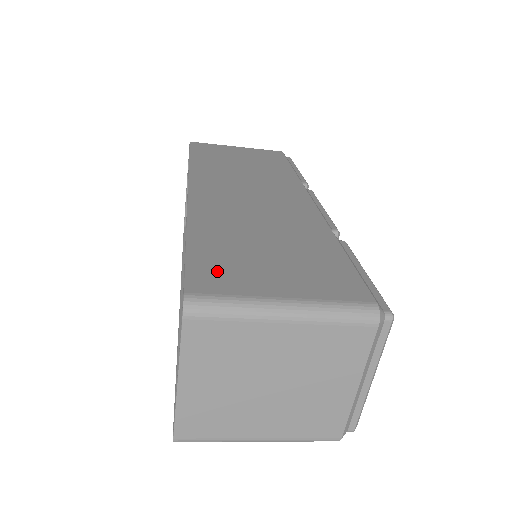
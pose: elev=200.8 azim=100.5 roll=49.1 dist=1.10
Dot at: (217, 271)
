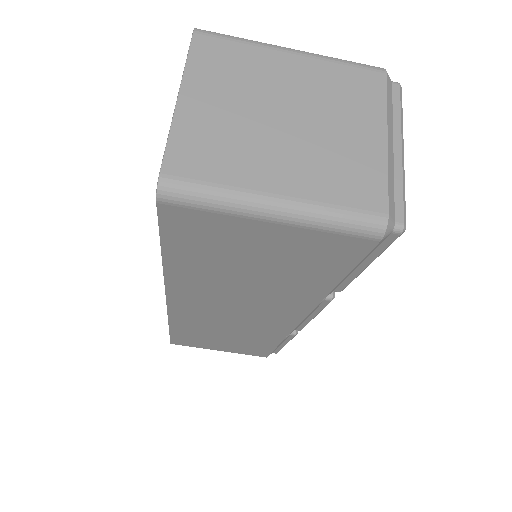
Dot at: occluded
